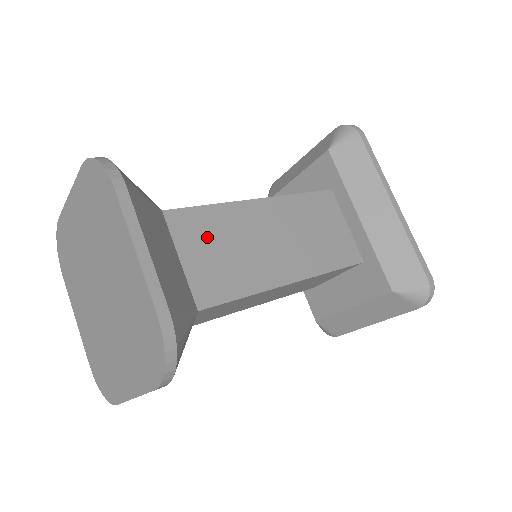
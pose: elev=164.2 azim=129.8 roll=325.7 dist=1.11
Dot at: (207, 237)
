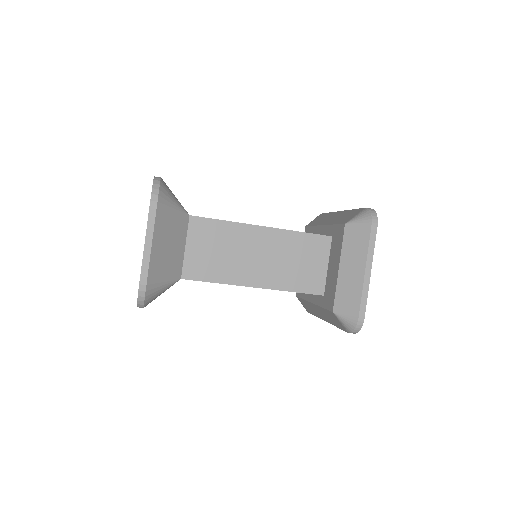
Dot at: occluded
